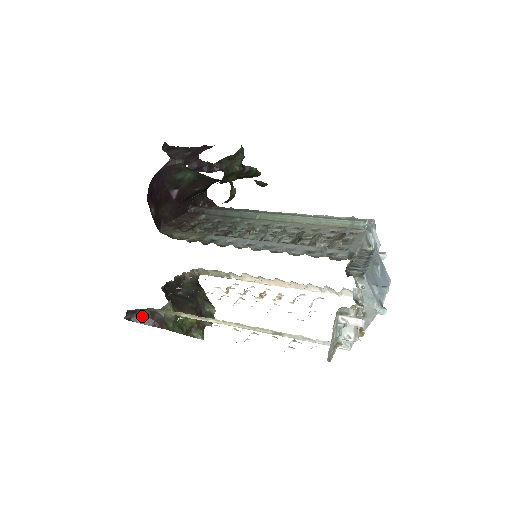
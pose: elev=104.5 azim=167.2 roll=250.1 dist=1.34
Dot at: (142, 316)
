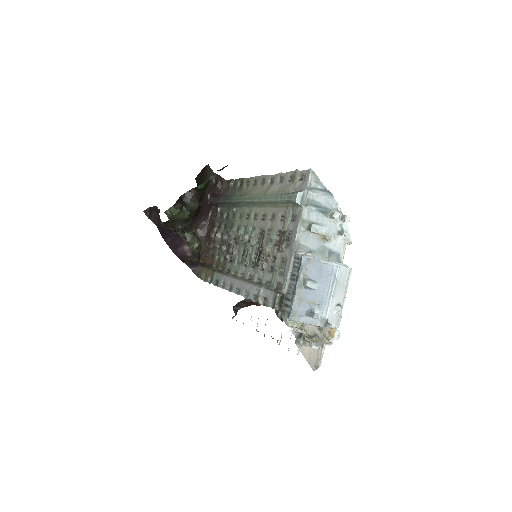
Dot at: (243, 303)
